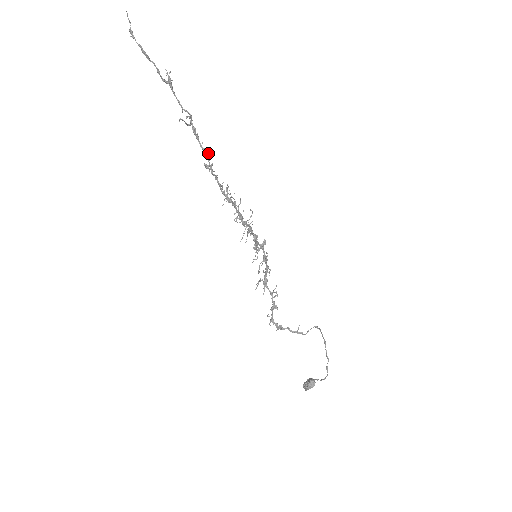
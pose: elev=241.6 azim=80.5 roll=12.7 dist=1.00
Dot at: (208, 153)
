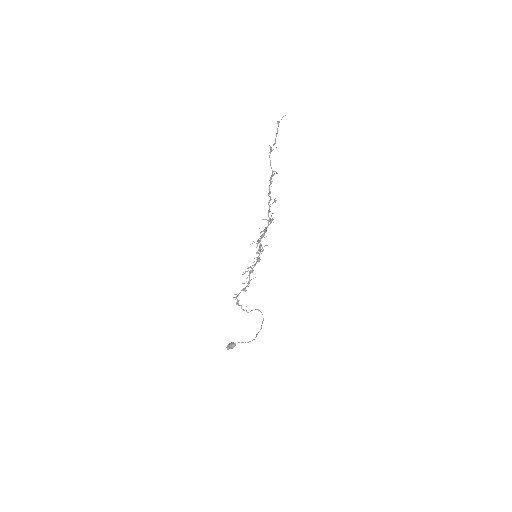
Dot at: occluded
